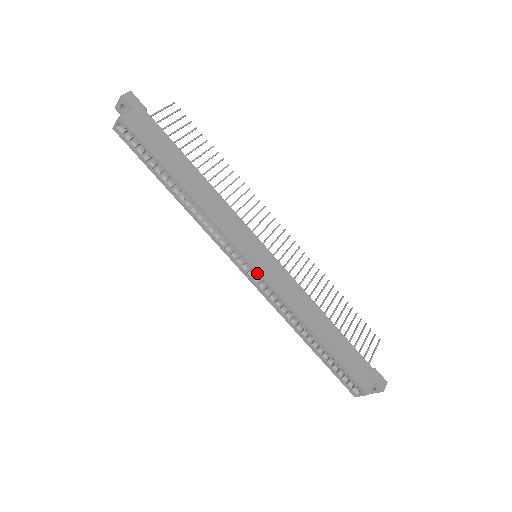
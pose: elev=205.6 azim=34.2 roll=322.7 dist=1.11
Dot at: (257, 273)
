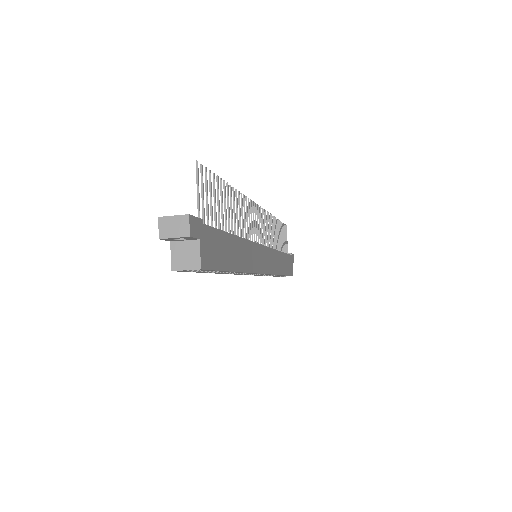
Dot at: (265, 274)
